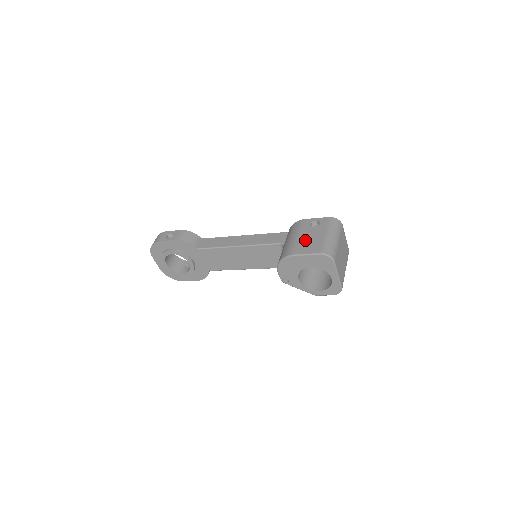
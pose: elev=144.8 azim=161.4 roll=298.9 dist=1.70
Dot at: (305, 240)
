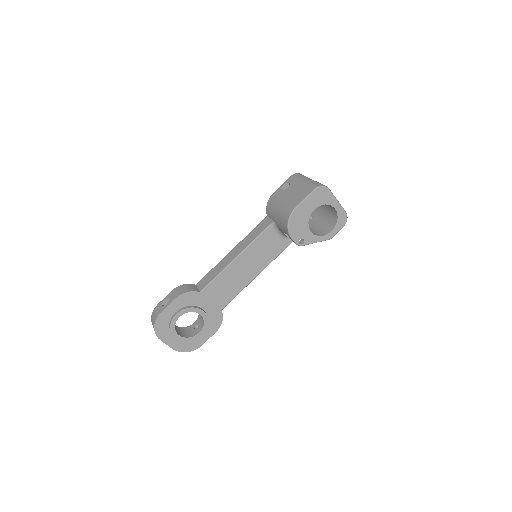
Dot at: (292, 196)
